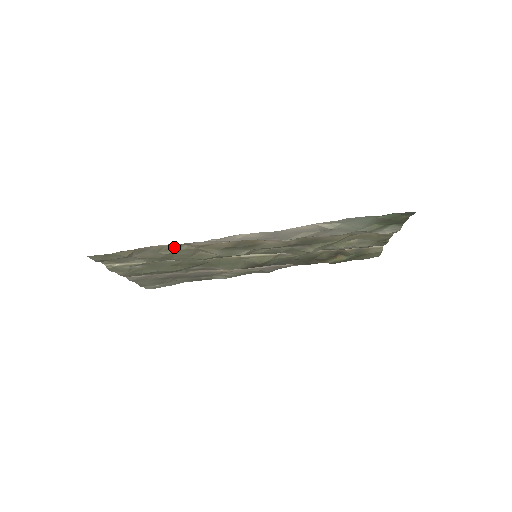
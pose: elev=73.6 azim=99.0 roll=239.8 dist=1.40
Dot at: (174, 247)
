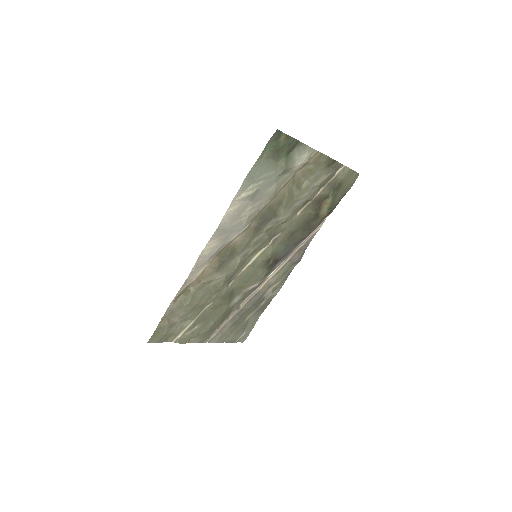
Dot at: (187, 295)
